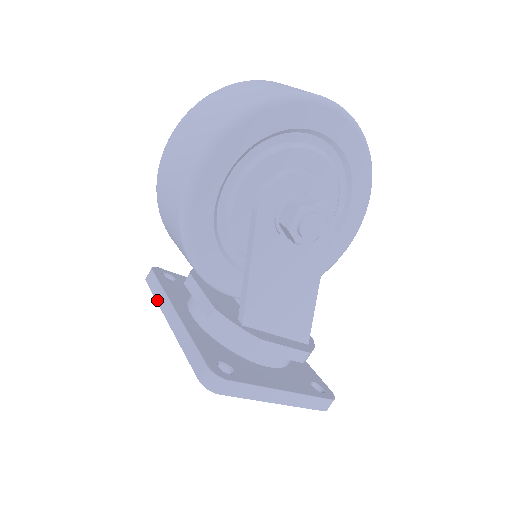
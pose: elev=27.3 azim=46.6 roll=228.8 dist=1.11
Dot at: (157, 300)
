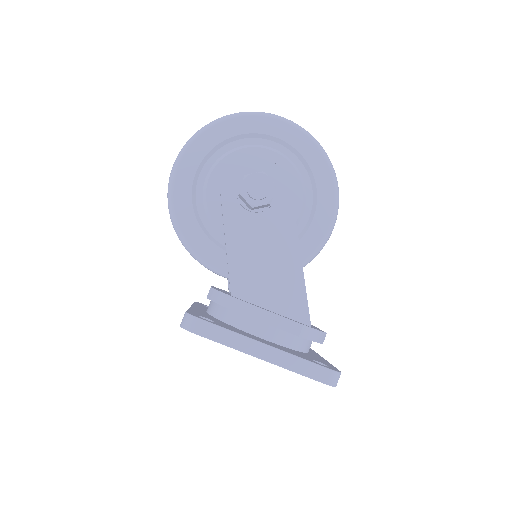
Dot at: occluded
